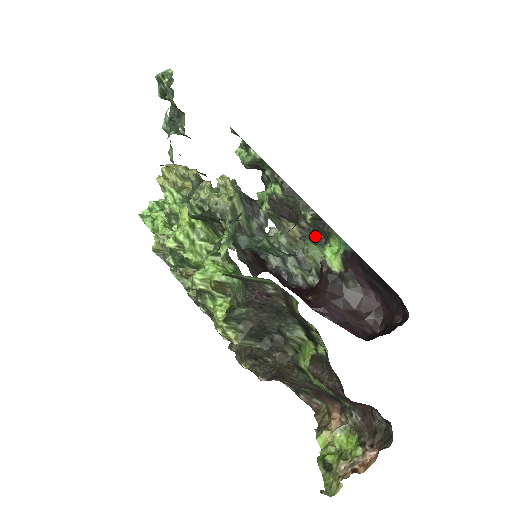
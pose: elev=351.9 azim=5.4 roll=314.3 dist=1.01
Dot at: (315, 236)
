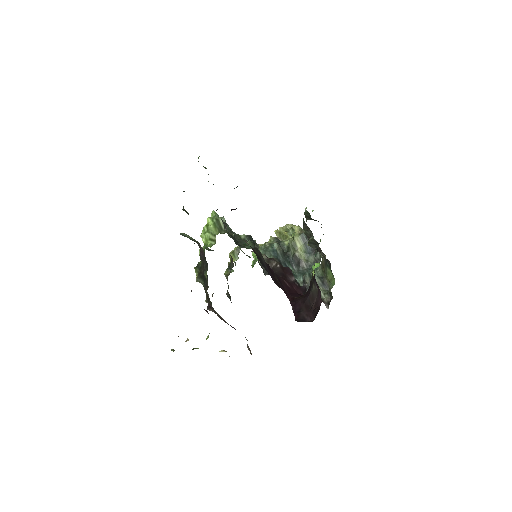
Dot at: (328, 262)
